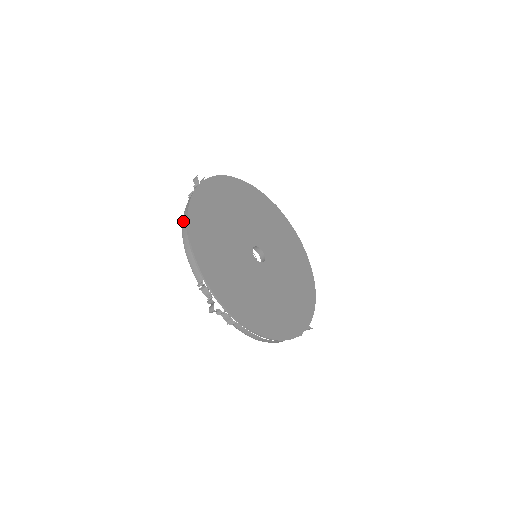
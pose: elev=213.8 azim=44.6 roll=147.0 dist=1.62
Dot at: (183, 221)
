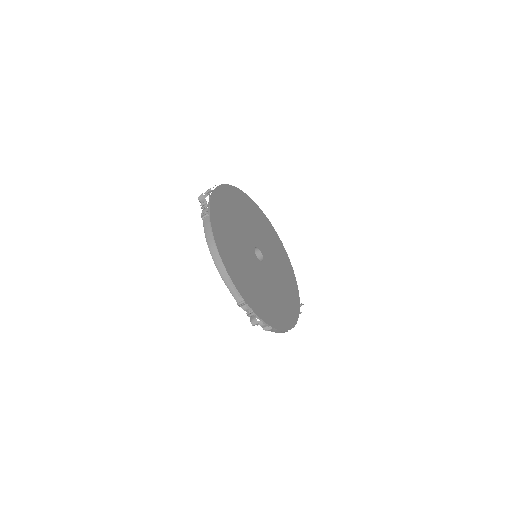
Dot at: occluded
